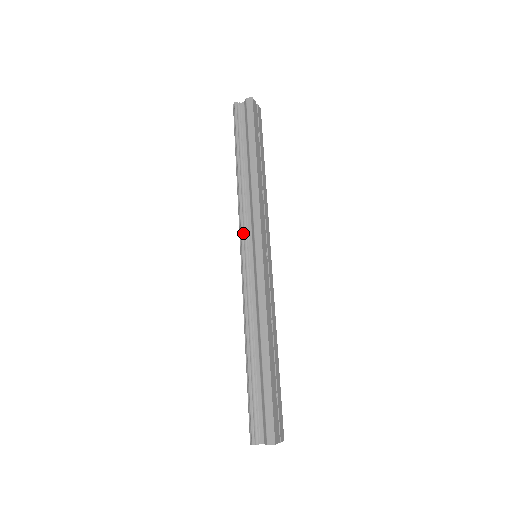
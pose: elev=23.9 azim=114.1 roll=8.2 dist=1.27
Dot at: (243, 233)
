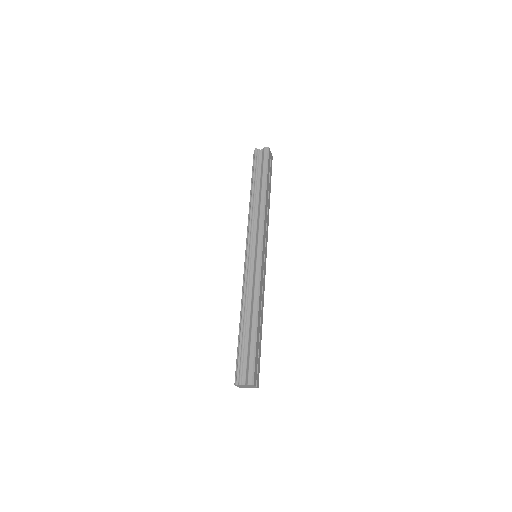
Dot at: (250, 238)
